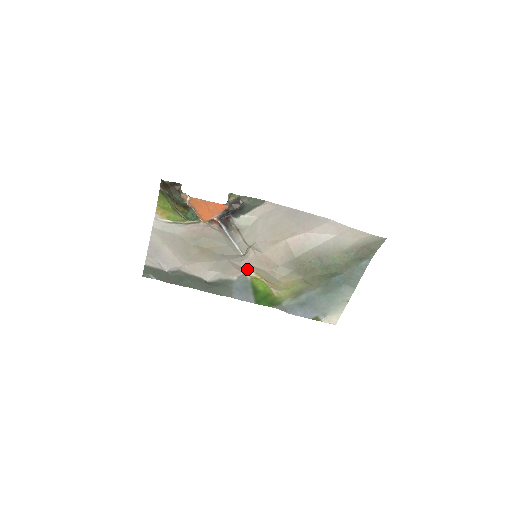
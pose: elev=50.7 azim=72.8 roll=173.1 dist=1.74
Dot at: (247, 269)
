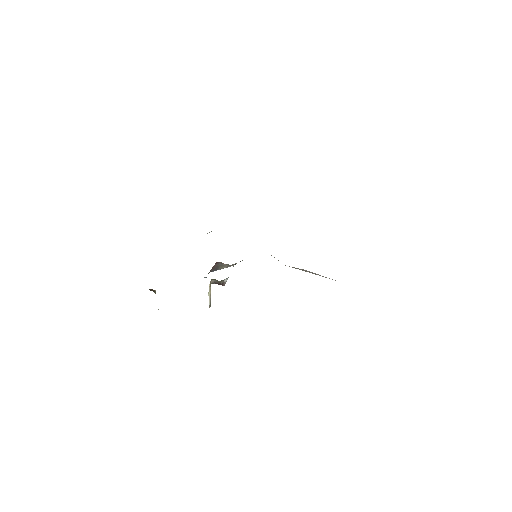
Dot at: occluded
